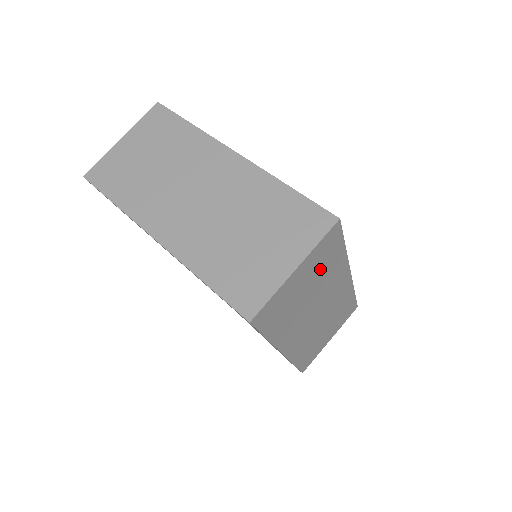
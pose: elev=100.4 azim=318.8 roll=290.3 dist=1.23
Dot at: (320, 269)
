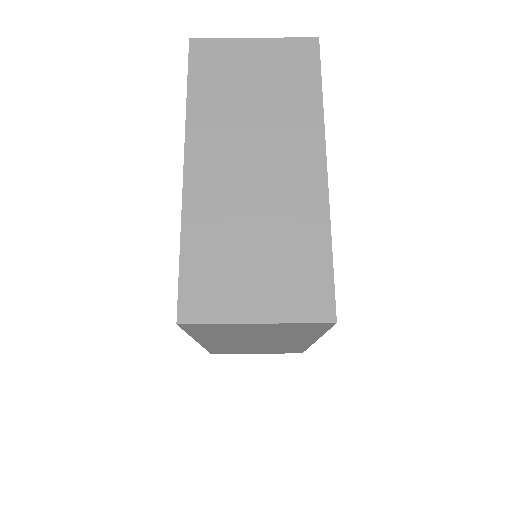
Dot at: (284, 331)
